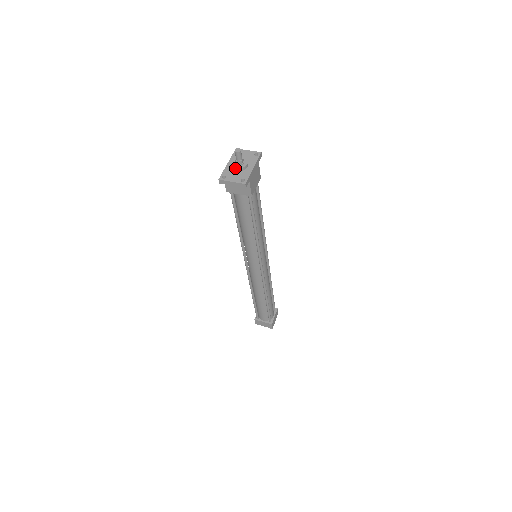
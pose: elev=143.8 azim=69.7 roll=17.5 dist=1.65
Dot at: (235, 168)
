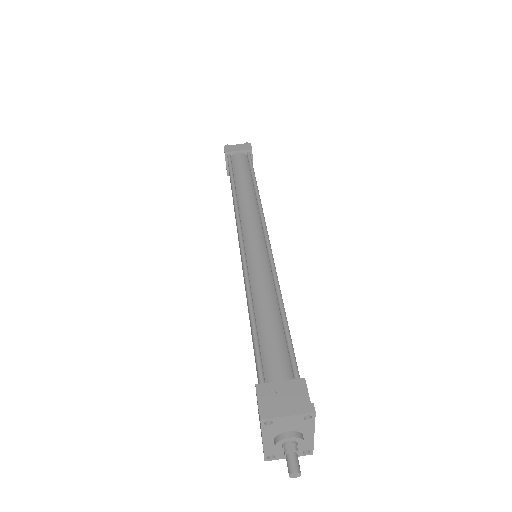
Dot at: occluded
